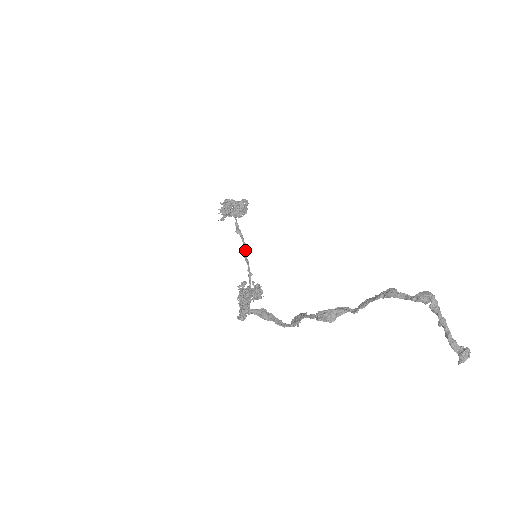
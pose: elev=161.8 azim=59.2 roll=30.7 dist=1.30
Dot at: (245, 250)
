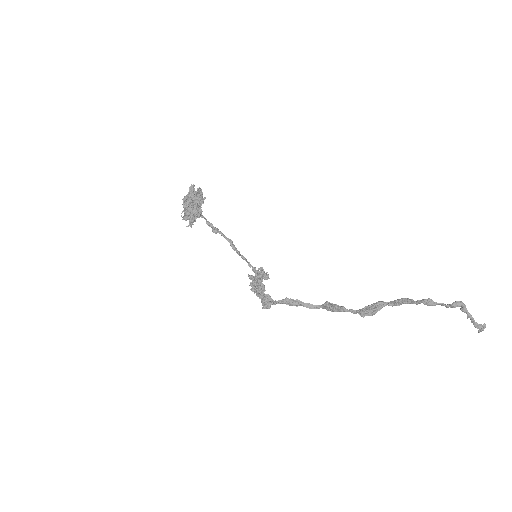
Dot at: (234, 247)
